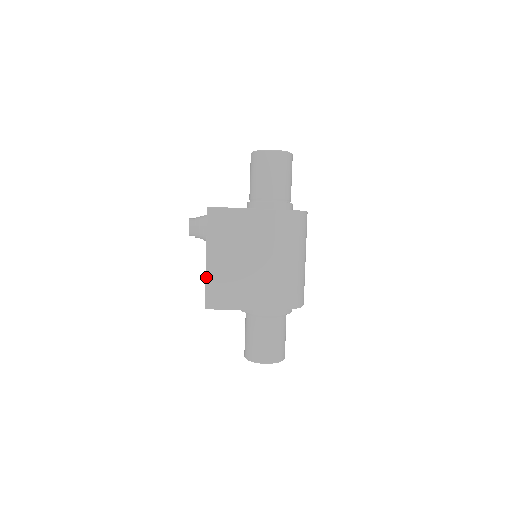
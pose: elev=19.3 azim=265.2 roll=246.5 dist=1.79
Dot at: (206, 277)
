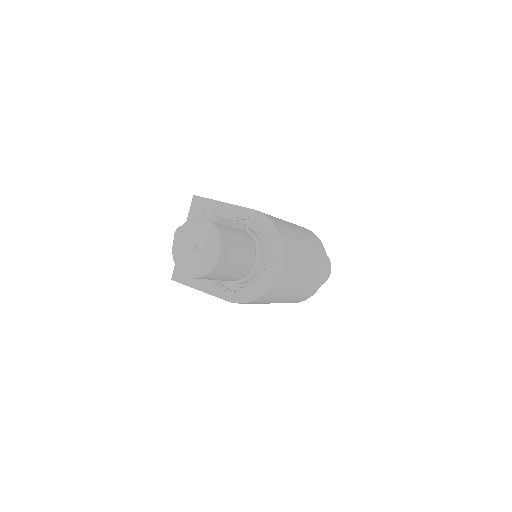
Dot at: occluded
